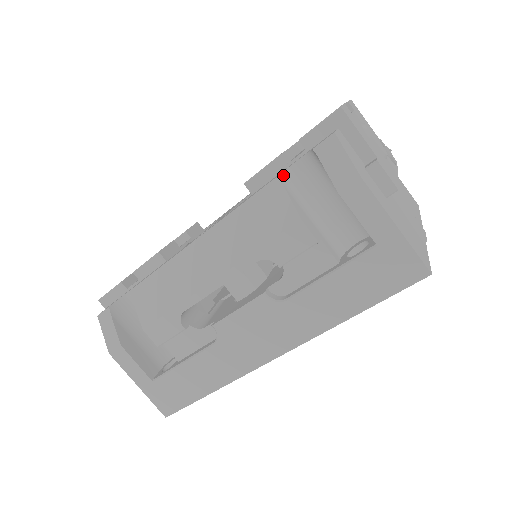
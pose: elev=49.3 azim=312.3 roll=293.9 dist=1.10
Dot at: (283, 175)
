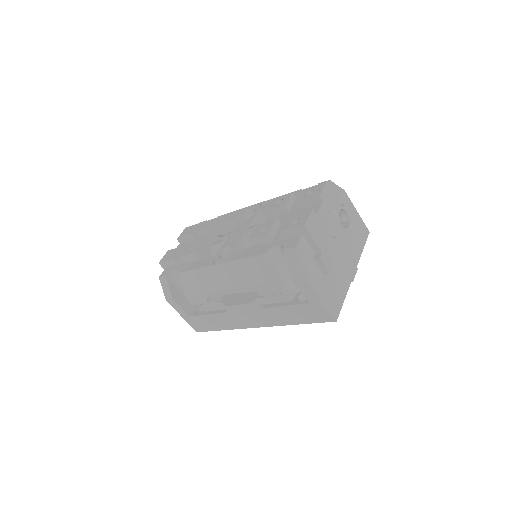
Dot at: (267, 253)
